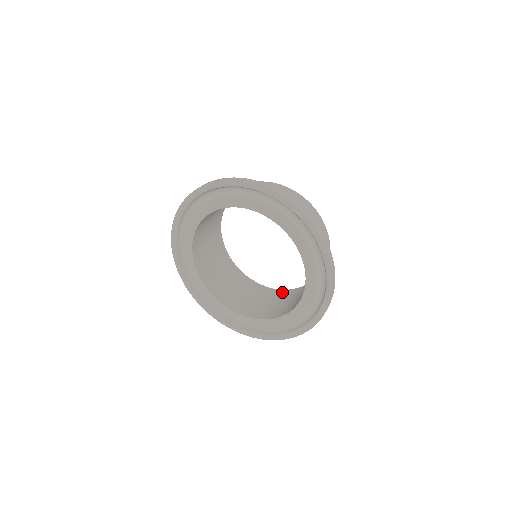
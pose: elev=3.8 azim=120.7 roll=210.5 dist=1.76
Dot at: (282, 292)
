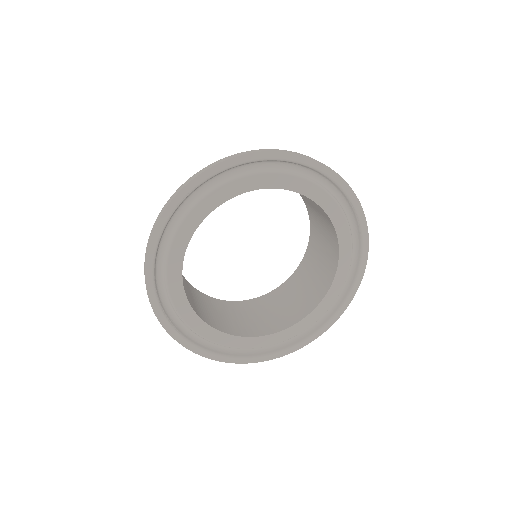
Dot at: (235, 304)
